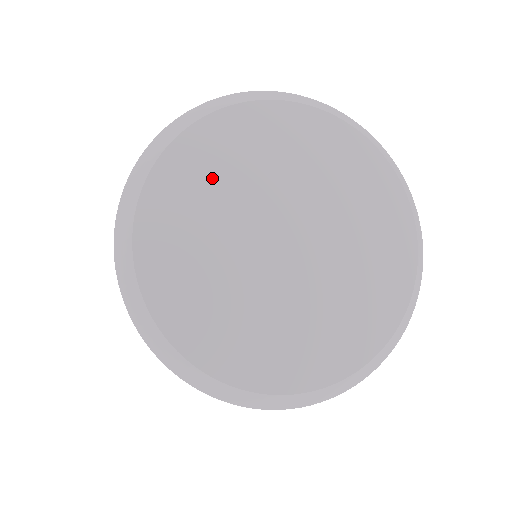
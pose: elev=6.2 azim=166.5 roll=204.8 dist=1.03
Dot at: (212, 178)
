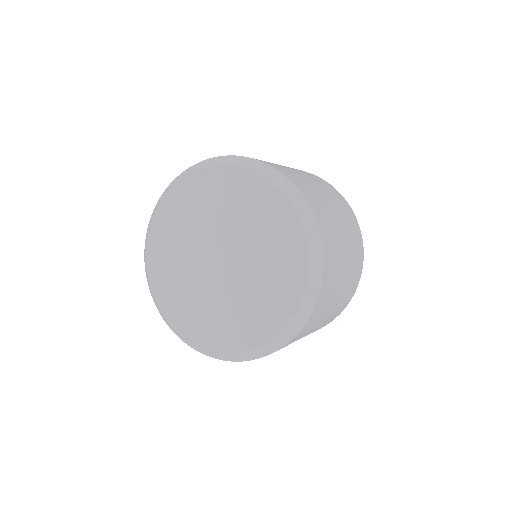
Dot at: (200, 204)
